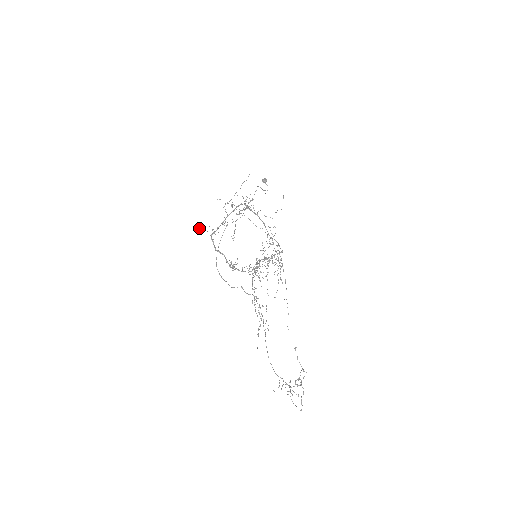
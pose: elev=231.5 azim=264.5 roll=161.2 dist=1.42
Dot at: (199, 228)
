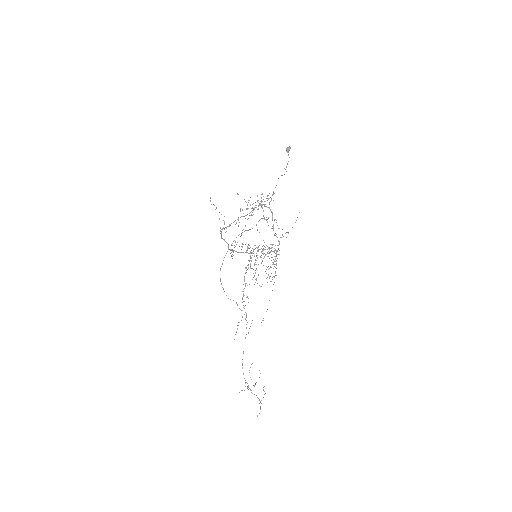
Dot at: occluded
